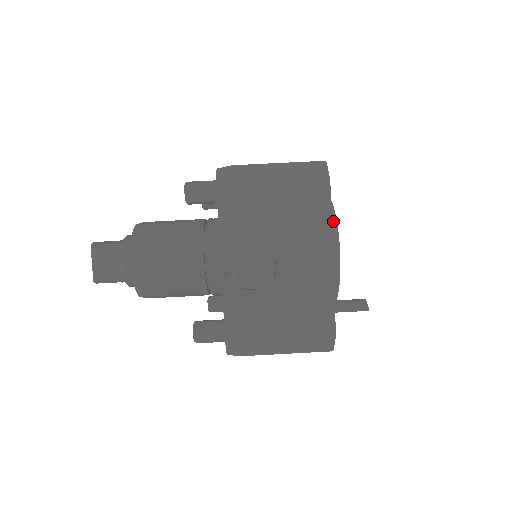
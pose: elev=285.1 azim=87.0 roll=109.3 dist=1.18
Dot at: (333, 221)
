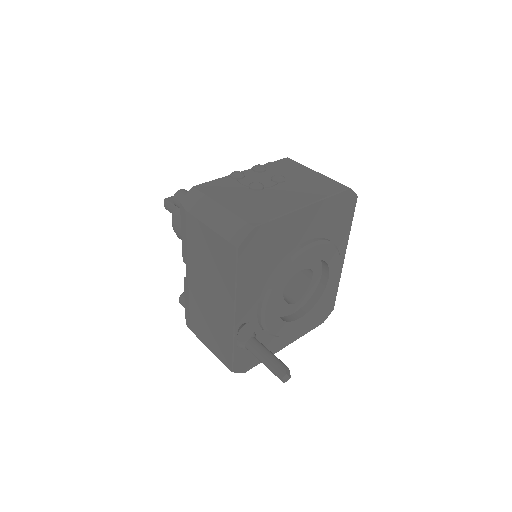
Dot at: (329, 240)
